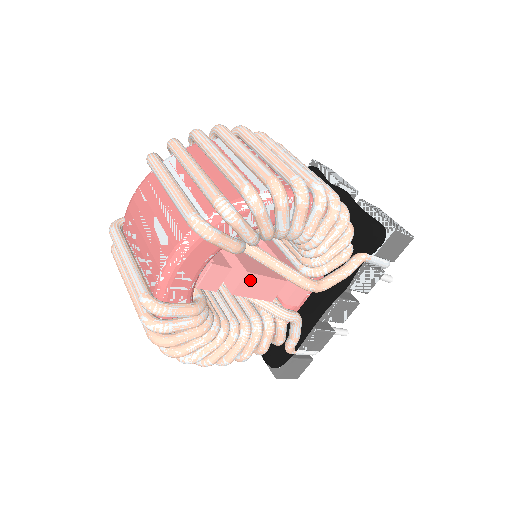
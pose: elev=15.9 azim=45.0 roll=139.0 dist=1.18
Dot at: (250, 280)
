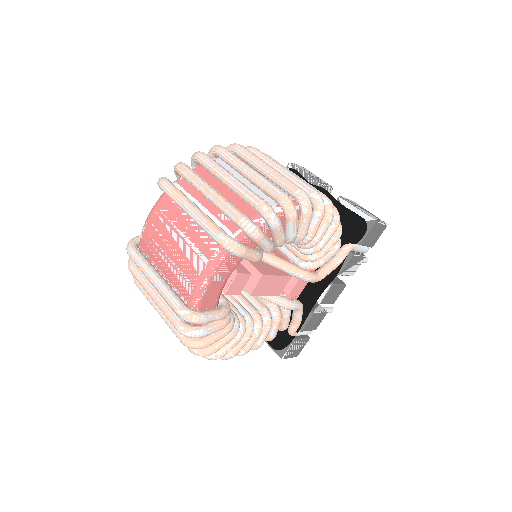
Dot at: (264, 281)
